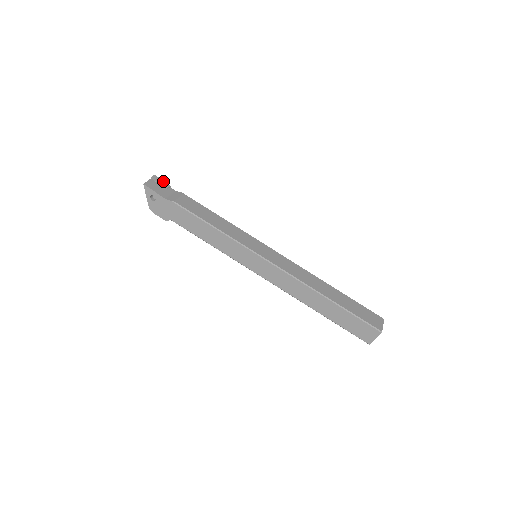
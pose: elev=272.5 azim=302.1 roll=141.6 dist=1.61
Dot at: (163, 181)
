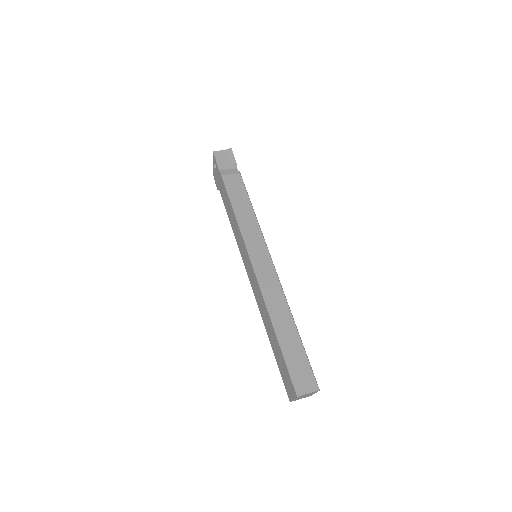
Dot at: occluded
